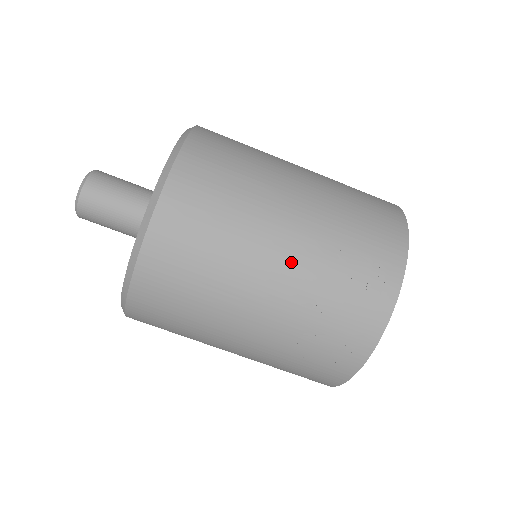
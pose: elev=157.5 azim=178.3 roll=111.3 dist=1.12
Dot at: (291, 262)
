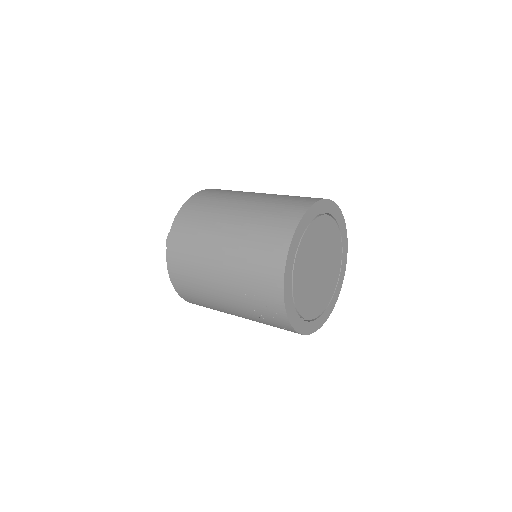
Dot at: (231, 302)
